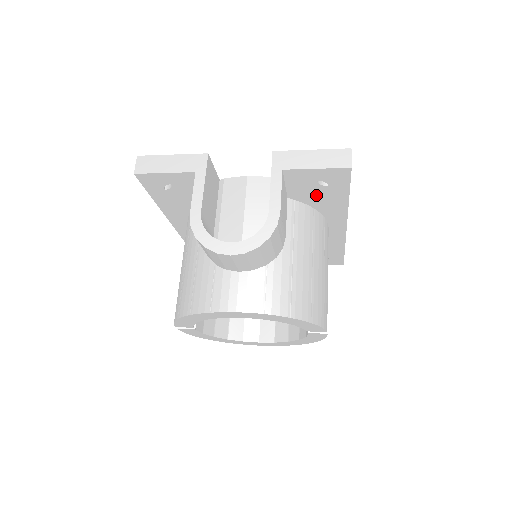
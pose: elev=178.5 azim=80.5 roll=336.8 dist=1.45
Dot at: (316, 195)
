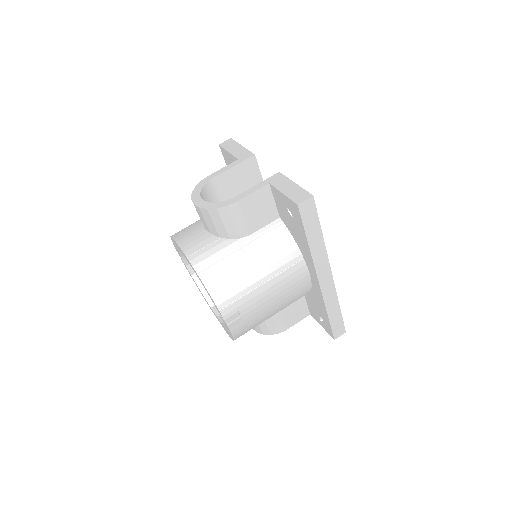
Dot at: (292, 225)
